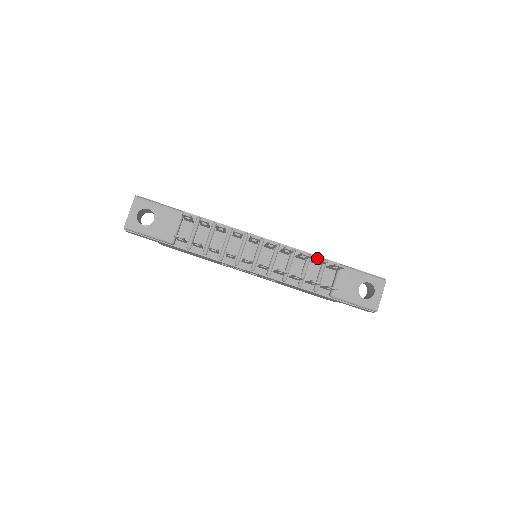
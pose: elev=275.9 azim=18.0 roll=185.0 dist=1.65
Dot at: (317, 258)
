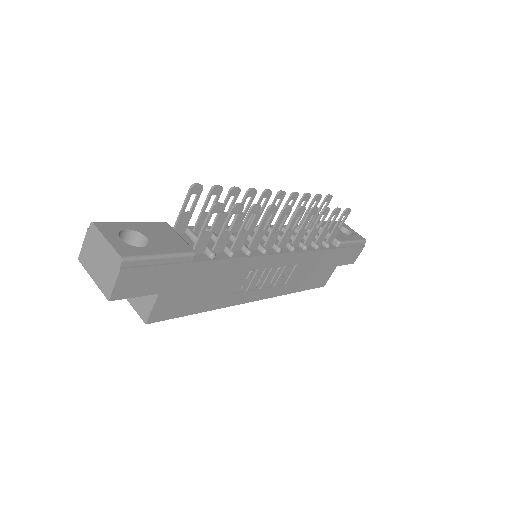
Dot at: occluded
